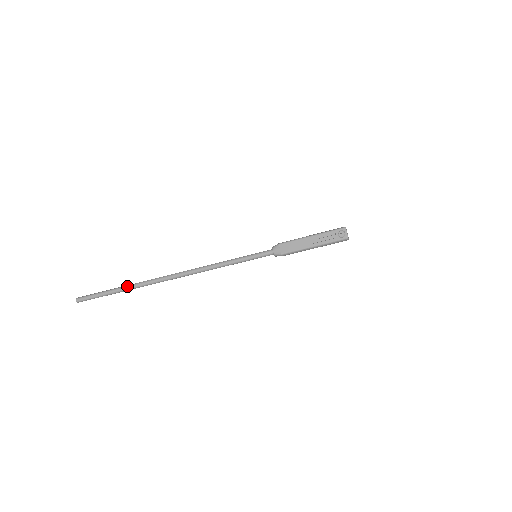
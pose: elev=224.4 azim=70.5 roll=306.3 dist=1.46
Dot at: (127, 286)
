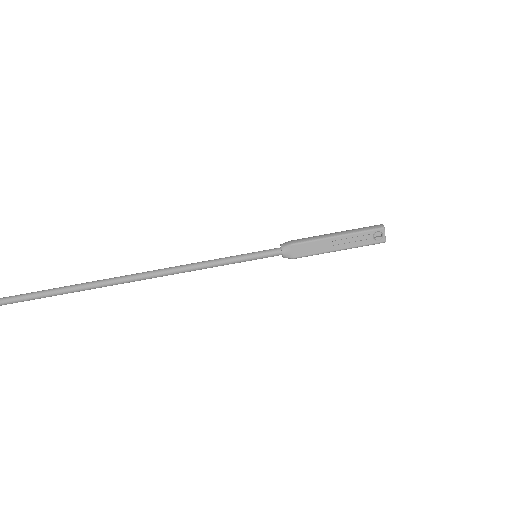
Dot at: (58, 290)
